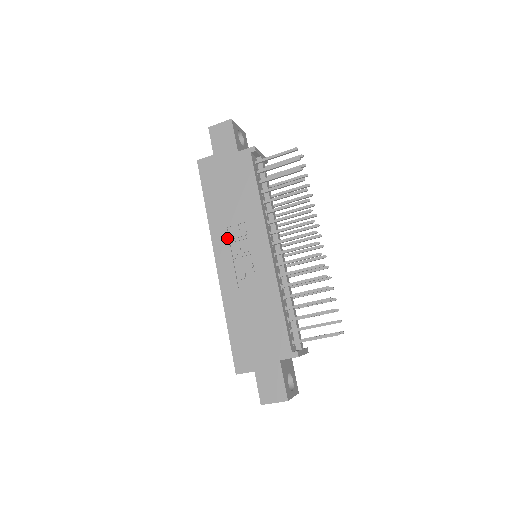
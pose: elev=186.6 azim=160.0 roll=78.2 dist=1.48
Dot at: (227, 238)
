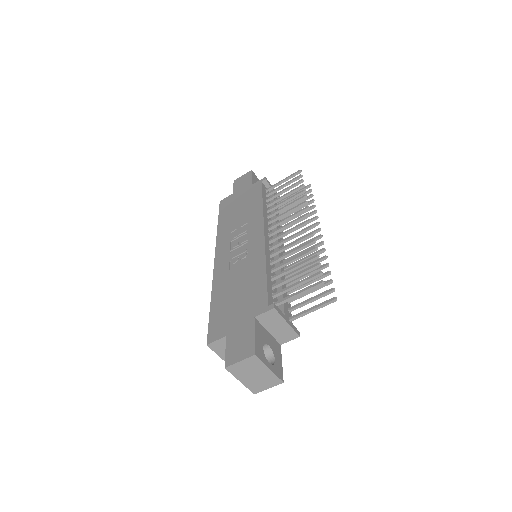
Dot at: (229, 239)
